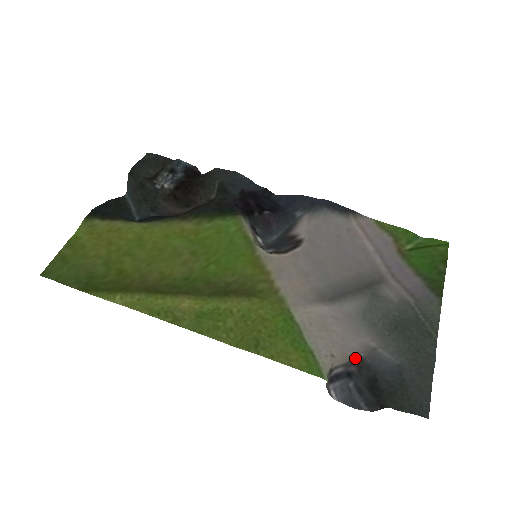
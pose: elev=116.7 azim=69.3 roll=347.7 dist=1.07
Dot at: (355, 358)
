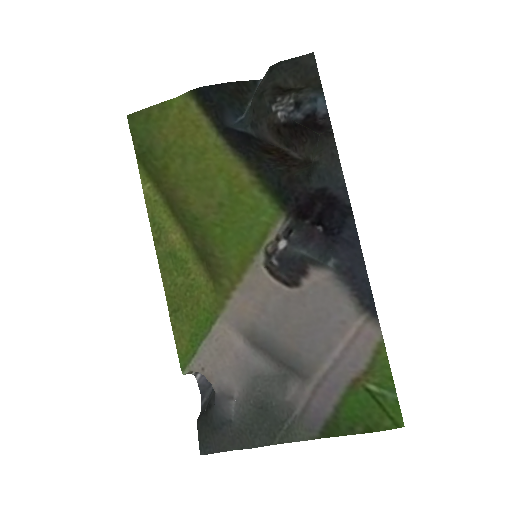
Dot at: (213, 386)
